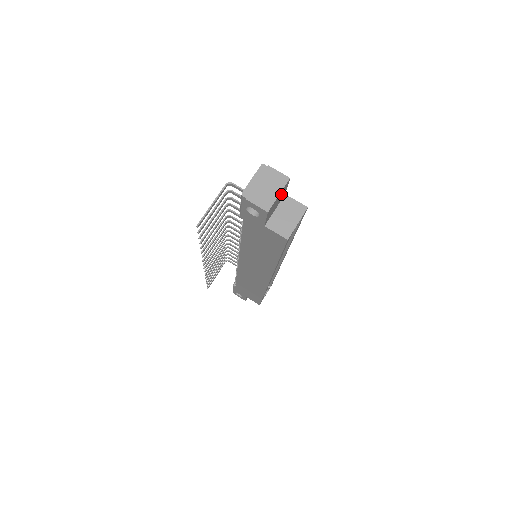
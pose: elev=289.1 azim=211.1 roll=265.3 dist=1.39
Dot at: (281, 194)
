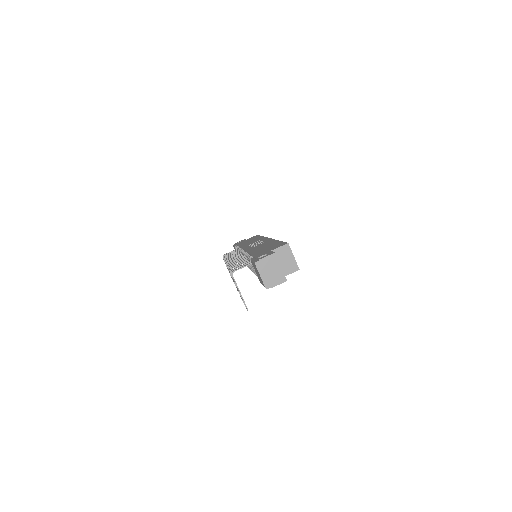
Dot at: occluded
